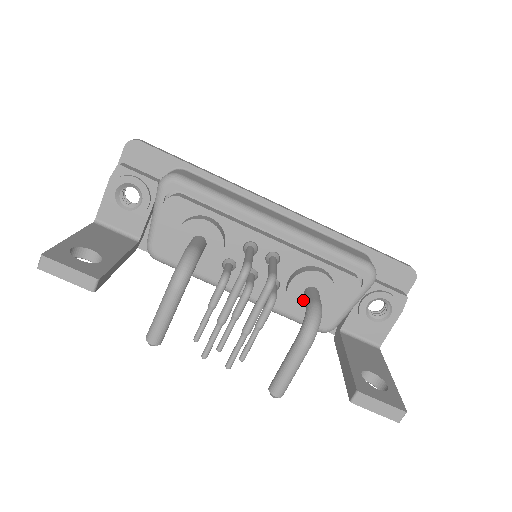
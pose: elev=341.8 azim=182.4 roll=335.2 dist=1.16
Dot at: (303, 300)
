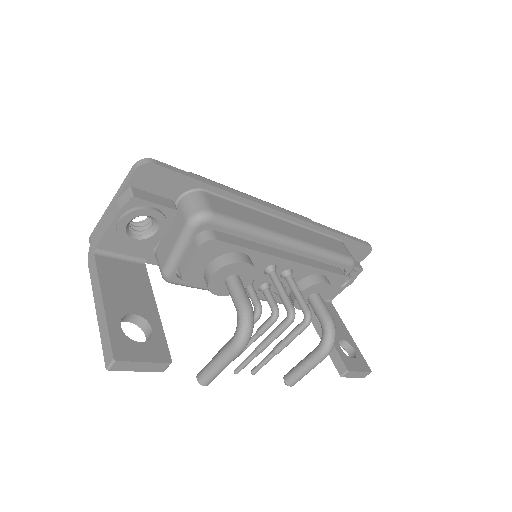
Dot at: occluded
